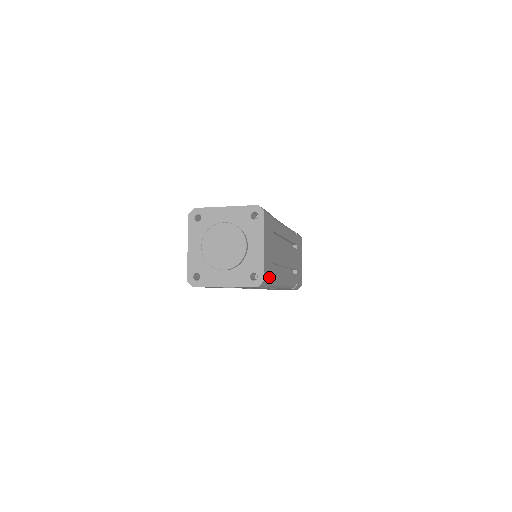
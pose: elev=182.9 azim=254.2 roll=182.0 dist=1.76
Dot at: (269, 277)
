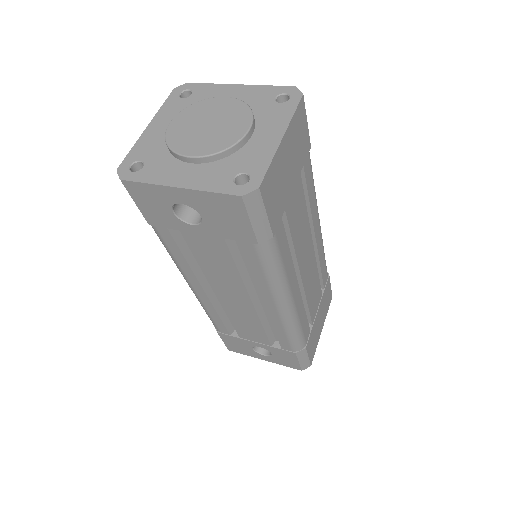
Dot at: (270, 212)
